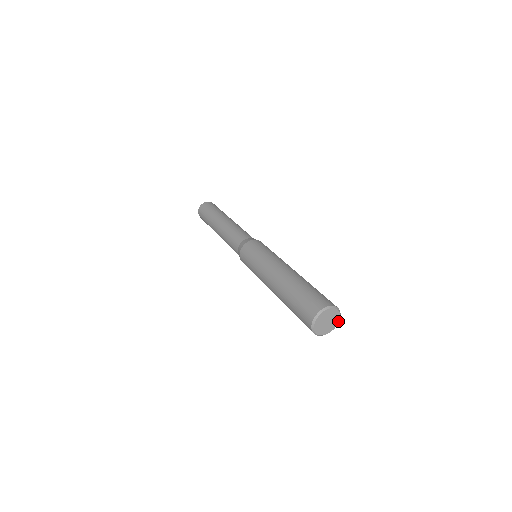
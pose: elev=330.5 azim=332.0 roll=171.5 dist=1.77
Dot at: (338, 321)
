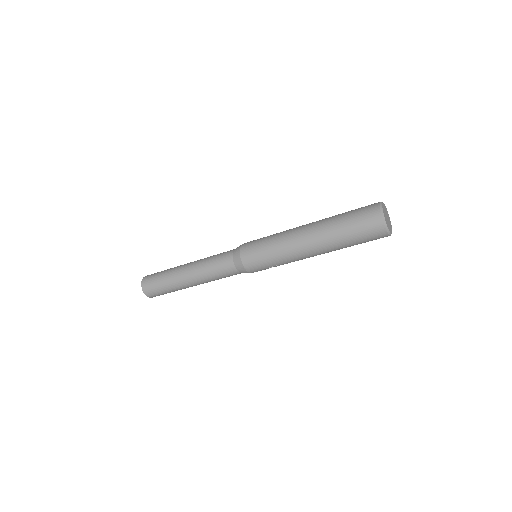
Dot at: (391, 226)
